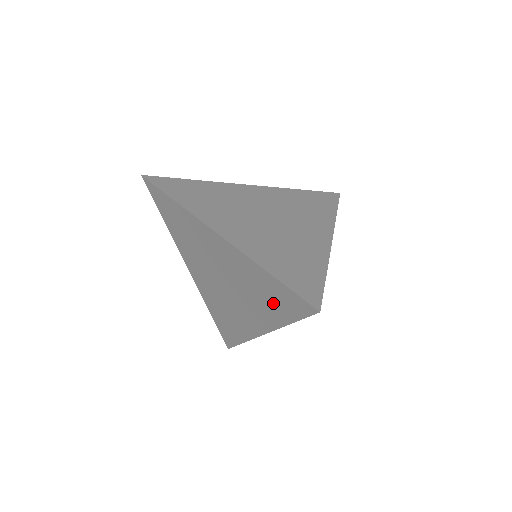
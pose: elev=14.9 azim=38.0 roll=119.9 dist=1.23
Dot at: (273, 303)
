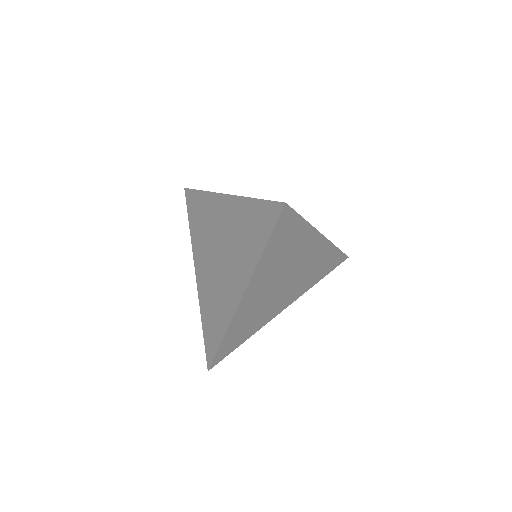
Dot at: (253, 236)
